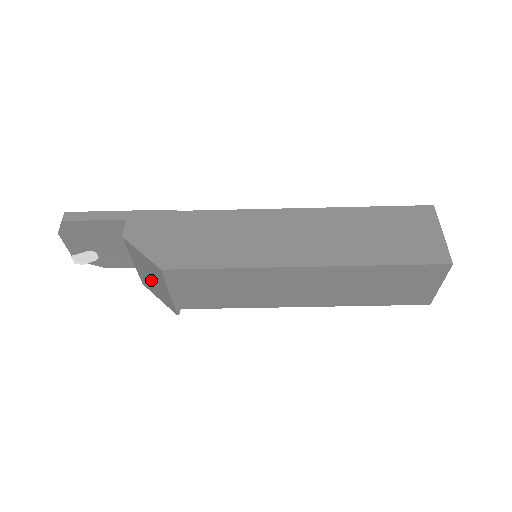
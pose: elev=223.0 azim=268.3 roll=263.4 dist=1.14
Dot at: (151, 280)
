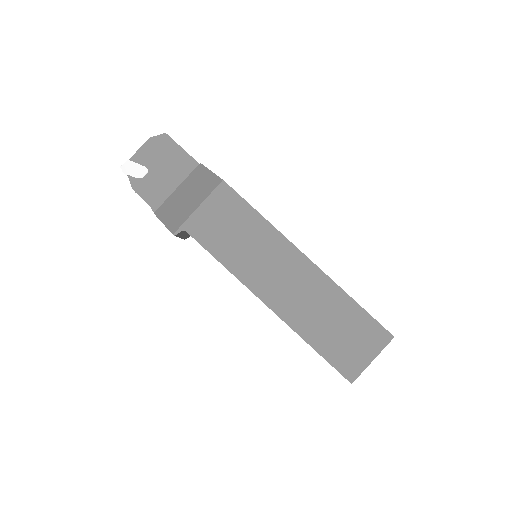
Dot at: (183, 200)
